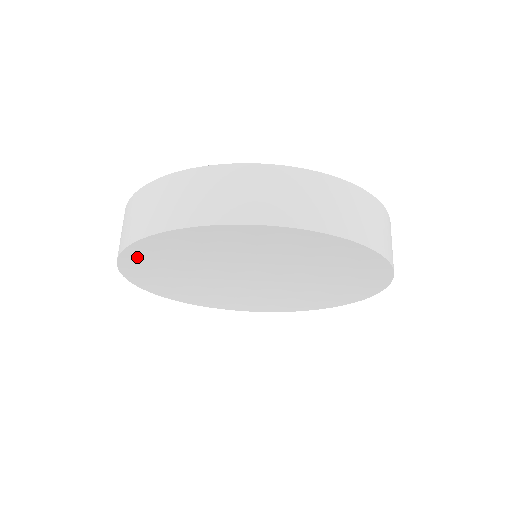
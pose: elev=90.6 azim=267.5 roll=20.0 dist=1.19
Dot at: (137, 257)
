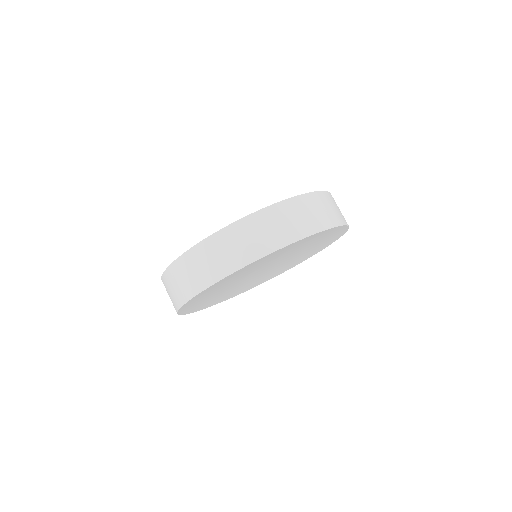
Dot at: (191, 303)
